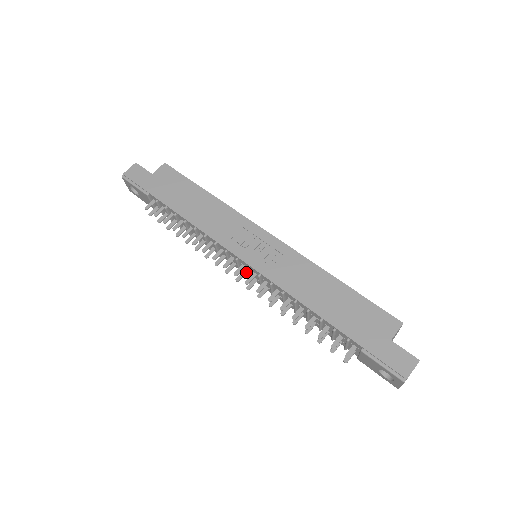
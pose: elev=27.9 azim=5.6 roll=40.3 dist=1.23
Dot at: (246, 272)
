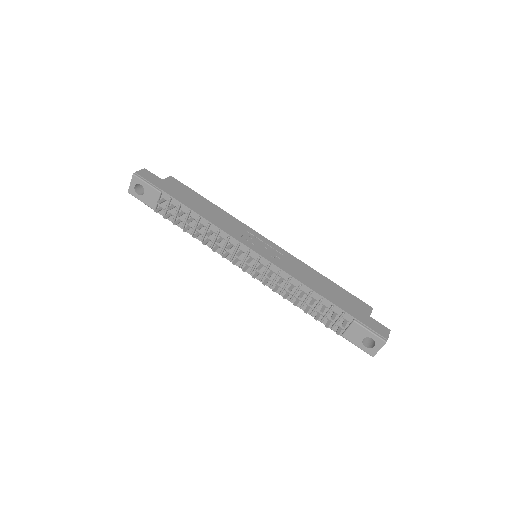
Dot at: (249, 266)
